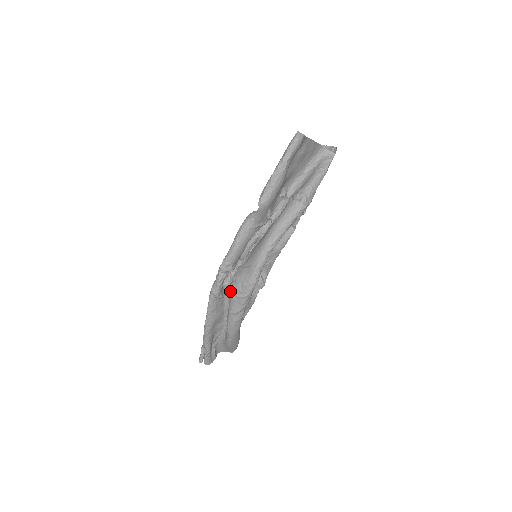
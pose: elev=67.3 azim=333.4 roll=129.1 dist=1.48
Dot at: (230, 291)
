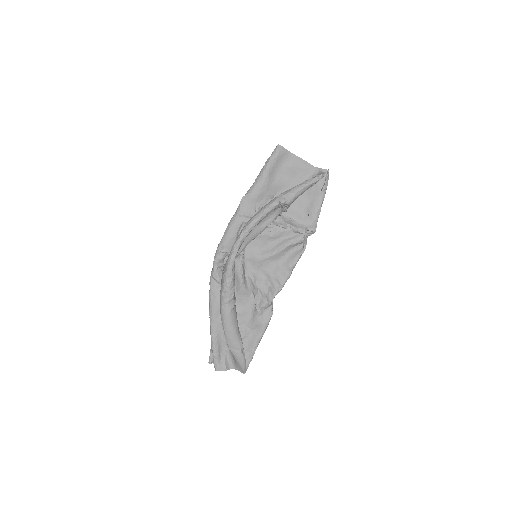
Dot at: occluded
